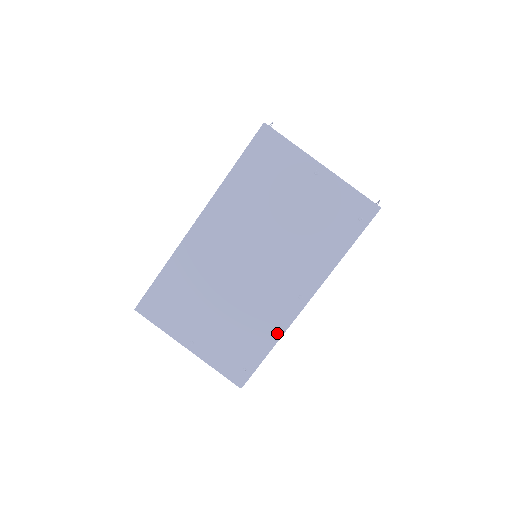
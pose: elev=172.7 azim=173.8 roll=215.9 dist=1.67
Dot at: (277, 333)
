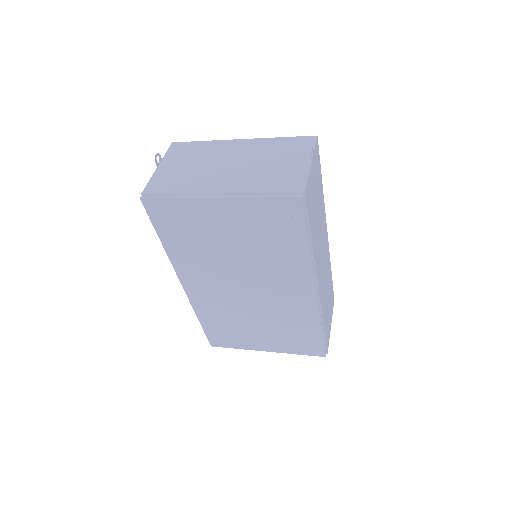
Dot at: (315, 320)
